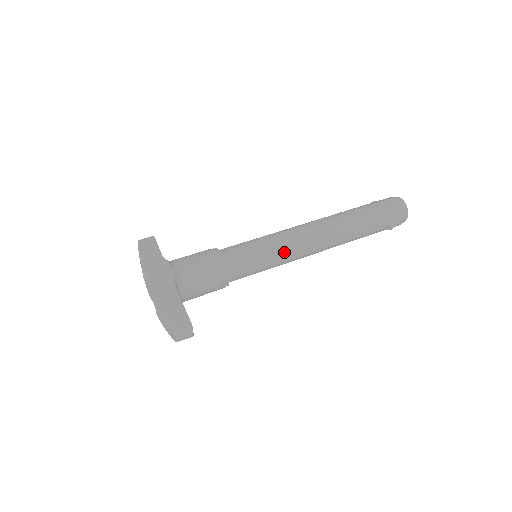
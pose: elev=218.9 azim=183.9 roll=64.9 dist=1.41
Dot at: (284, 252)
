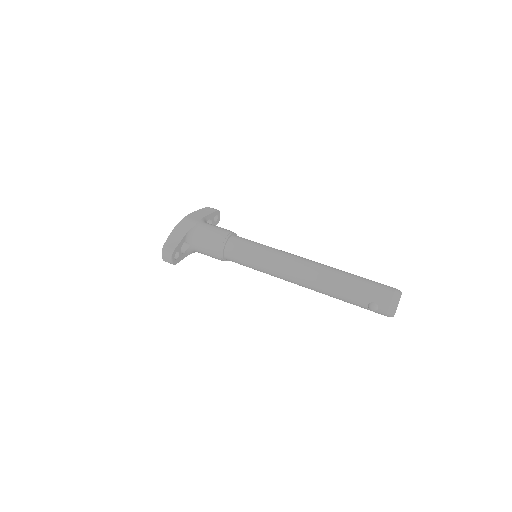
Dot at: (269, 261)
